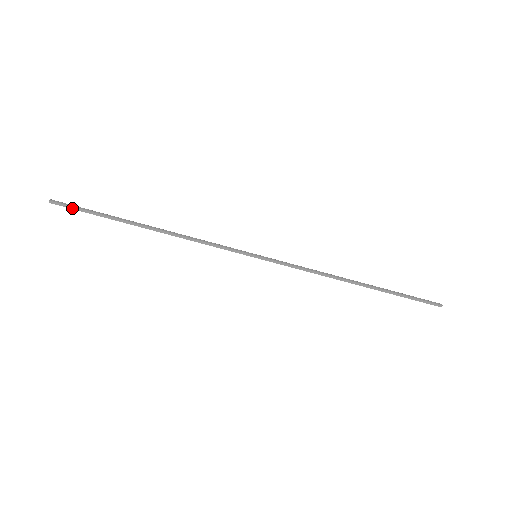
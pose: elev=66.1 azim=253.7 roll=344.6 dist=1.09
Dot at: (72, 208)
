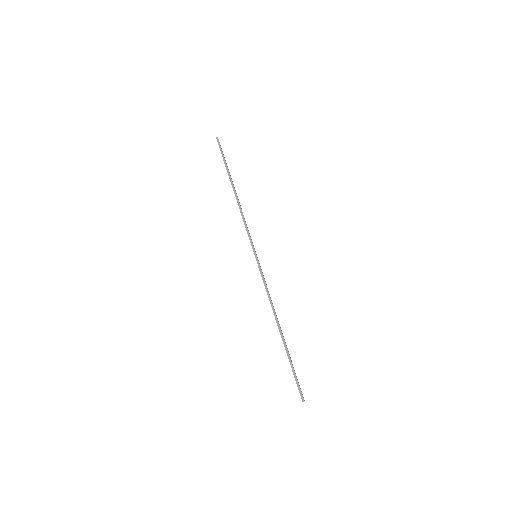
Dot at: (220, 149)
